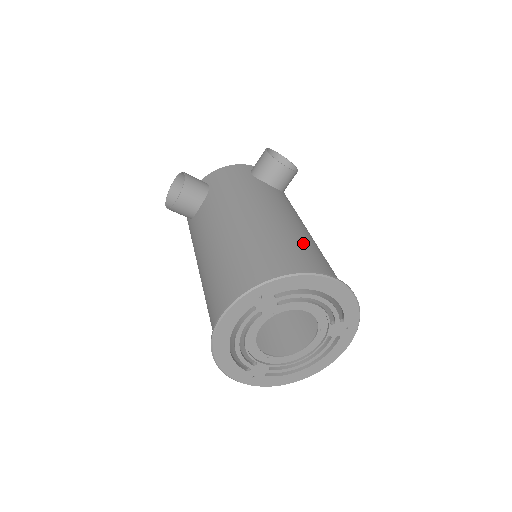
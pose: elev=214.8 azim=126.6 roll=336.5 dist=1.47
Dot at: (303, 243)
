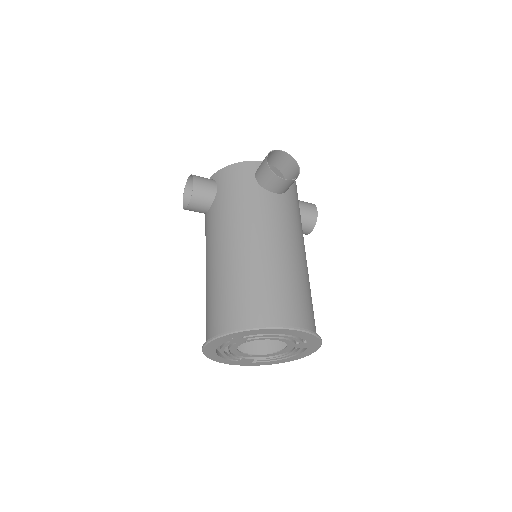
Dot at: (278, 280)
